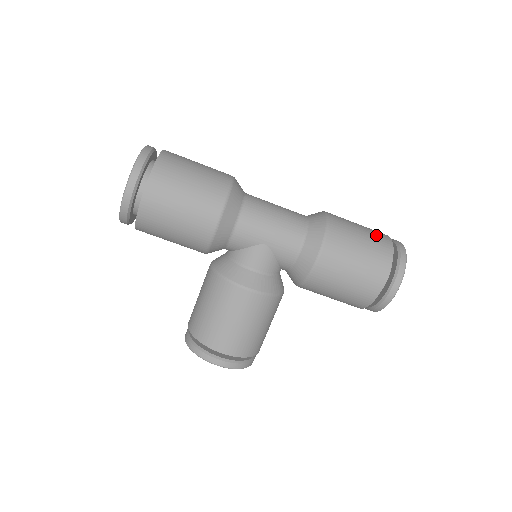
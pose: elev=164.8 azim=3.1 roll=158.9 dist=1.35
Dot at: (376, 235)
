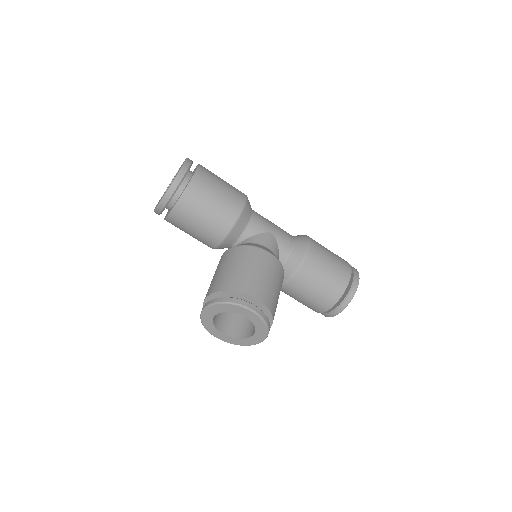
Dot at: occluded
